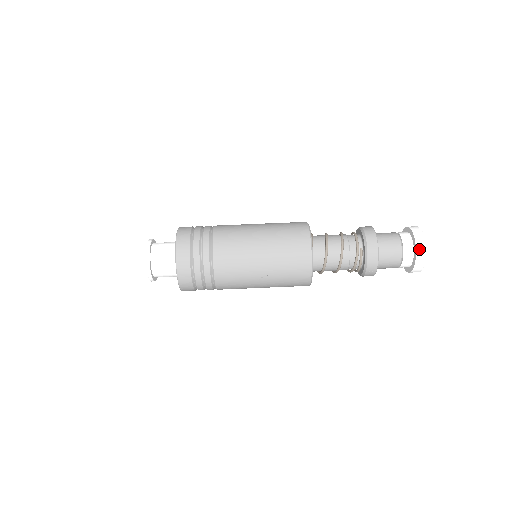
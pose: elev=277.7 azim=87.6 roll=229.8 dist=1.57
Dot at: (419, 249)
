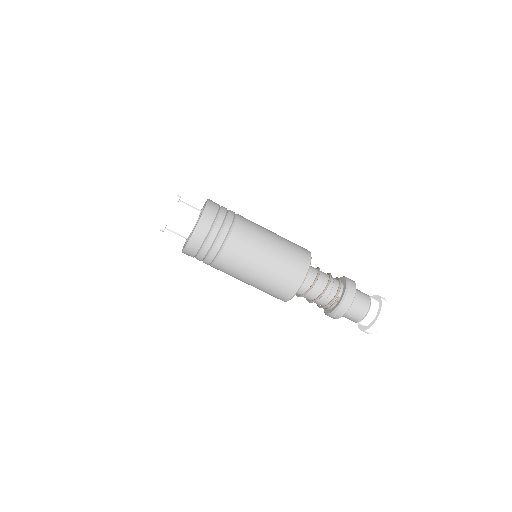
Dot at: (379, 320)
